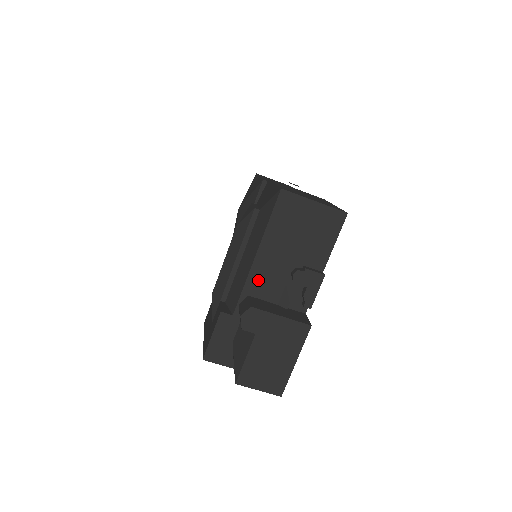
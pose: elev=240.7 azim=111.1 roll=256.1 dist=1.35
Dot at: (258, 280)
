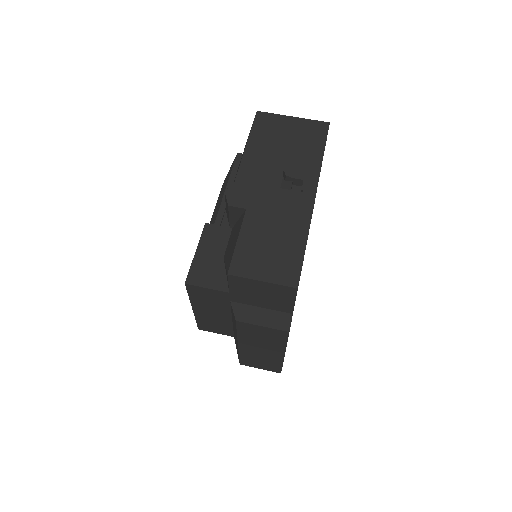
Dot at: occluded
